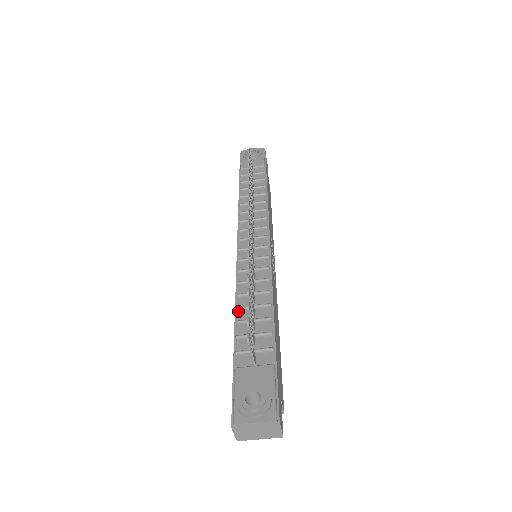
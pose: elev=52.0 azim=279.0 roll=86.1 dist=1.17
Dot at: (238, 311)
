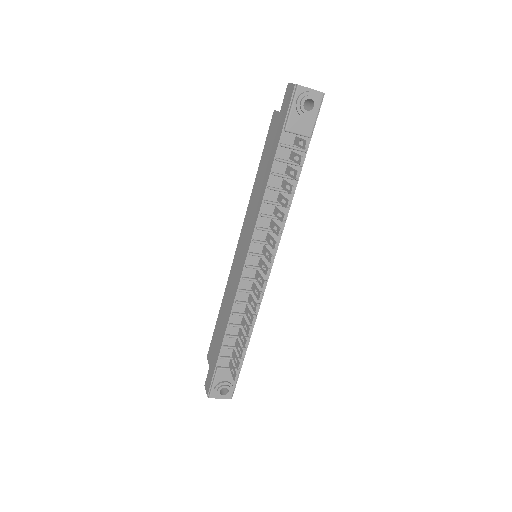
Dot at: (230, 326)
